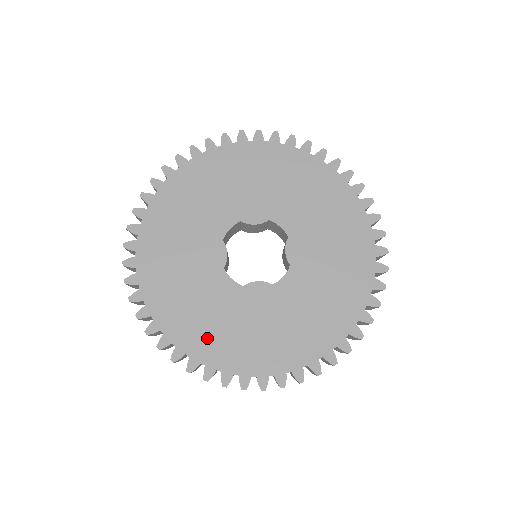
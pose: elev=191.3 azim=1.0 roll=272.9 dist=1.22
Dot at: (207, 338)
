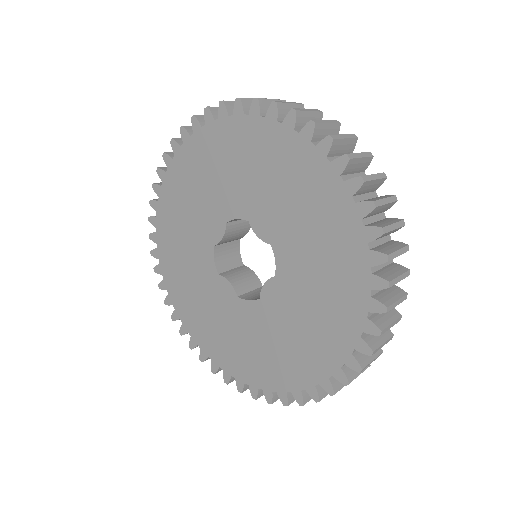
Dot at: (178, 280)
